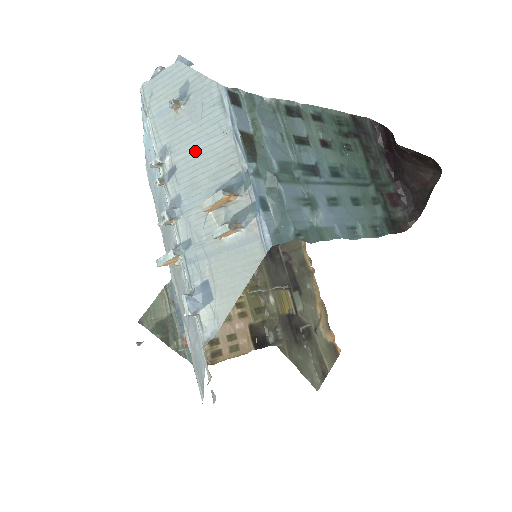
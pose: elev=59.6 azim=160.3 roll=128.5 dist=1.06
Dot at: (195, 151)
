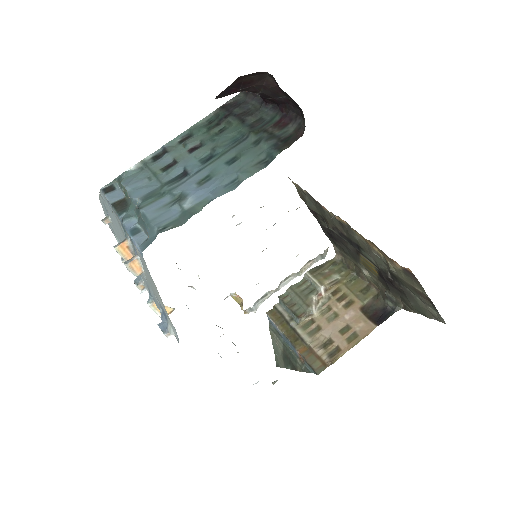
Dot at: (121, 235)
